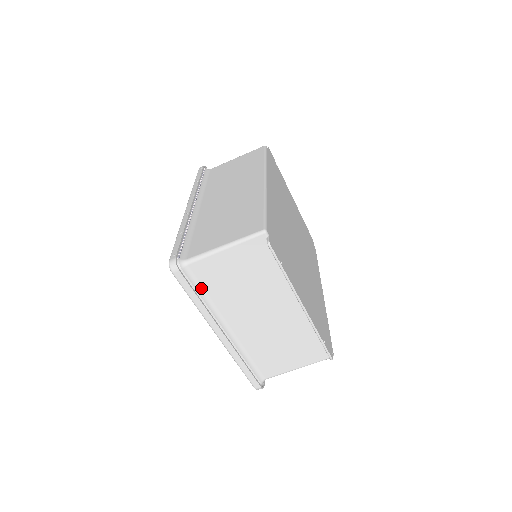
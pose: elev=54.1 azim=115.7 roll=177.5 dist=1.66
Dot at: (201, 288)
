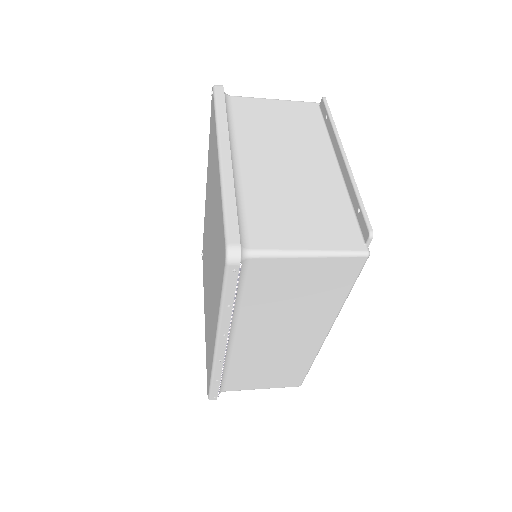
Dot at: occluded
